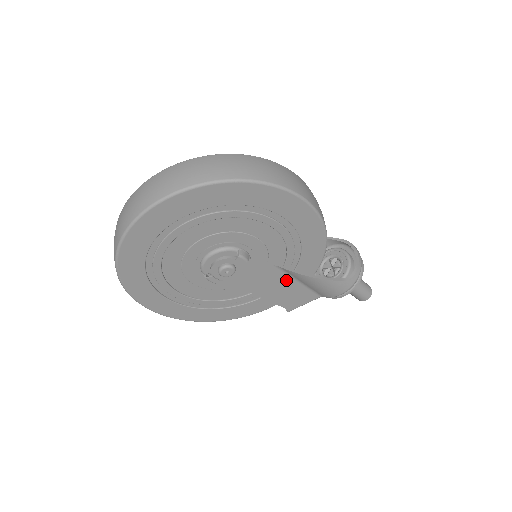
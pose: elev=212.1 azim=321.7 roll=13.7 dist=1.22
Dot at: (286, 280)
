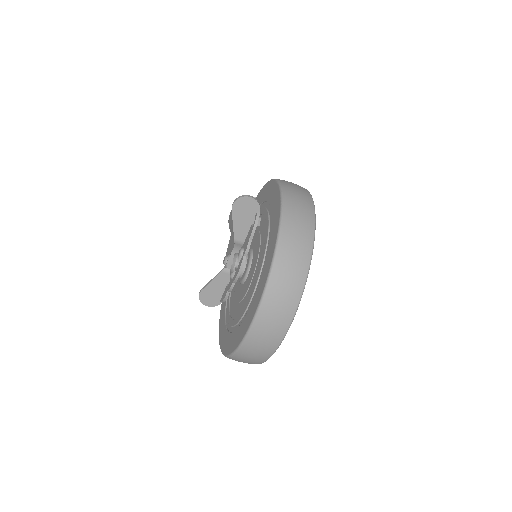
Dot at: occluded
